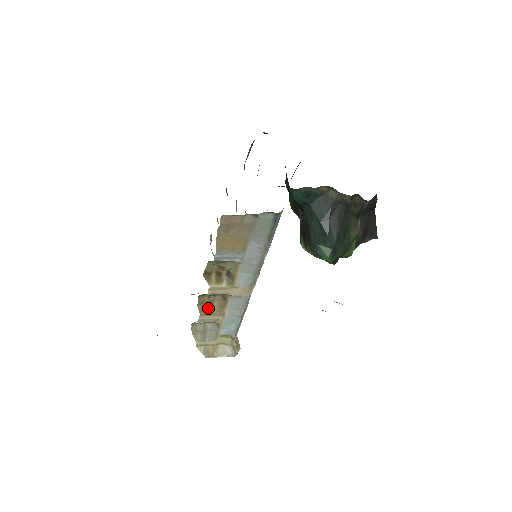
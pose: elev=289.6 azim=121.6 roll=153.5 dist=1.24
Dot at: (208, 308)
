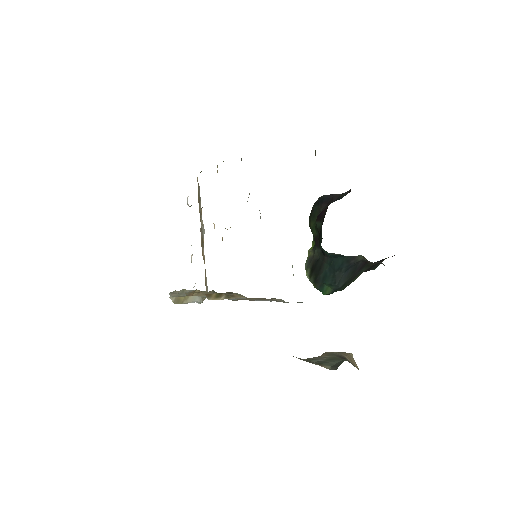
Dot at: occluded
